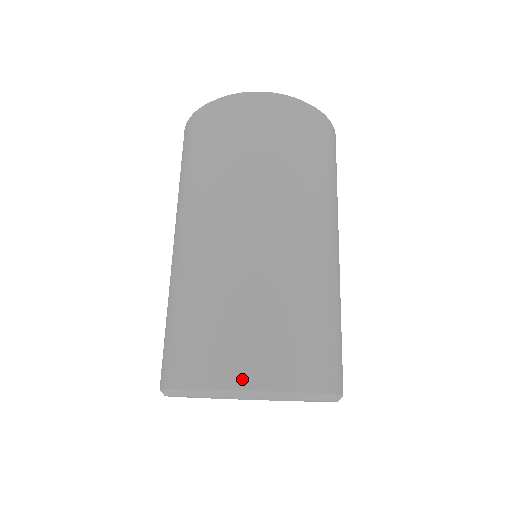
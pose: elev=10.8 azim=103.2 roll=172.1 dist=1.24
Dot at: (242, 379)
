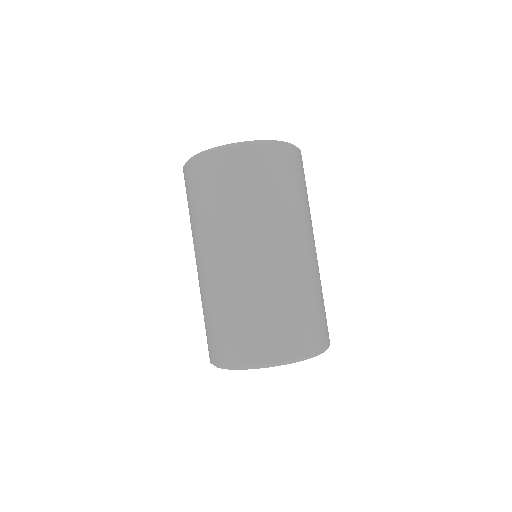
Dot at: (227, 360)
